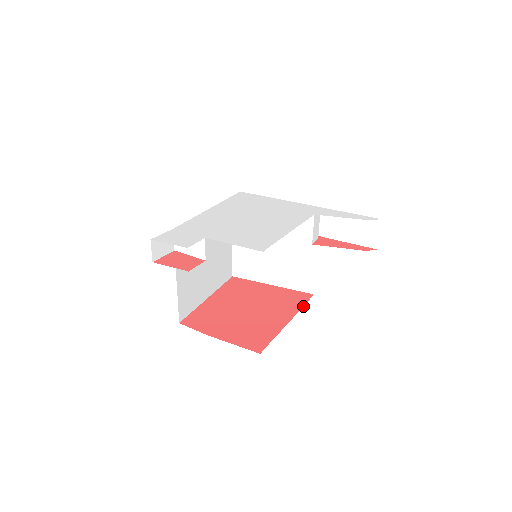
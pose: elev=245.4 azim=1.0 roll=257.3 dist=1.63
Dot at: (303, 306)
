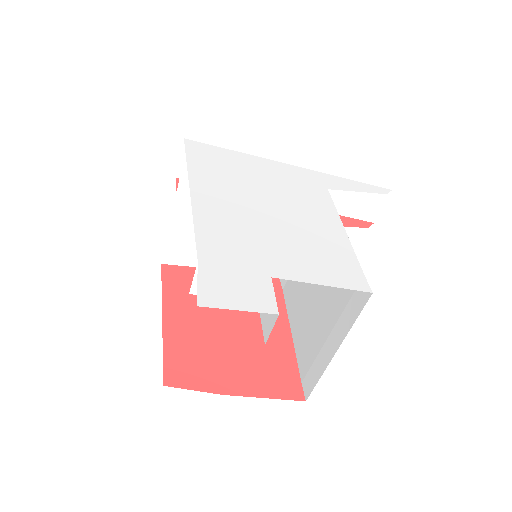
Dot at: (284, 299)
